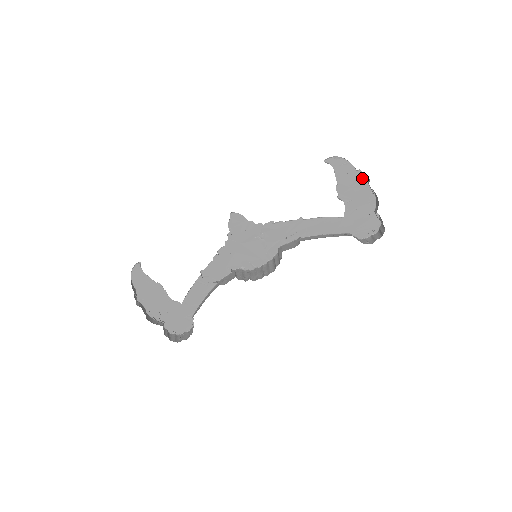
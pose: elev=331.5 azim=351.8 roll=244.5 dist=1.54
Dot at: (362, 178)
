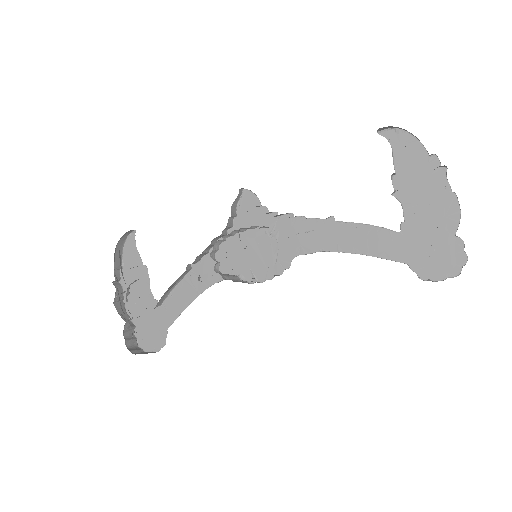
Dot at: (438, 170)
